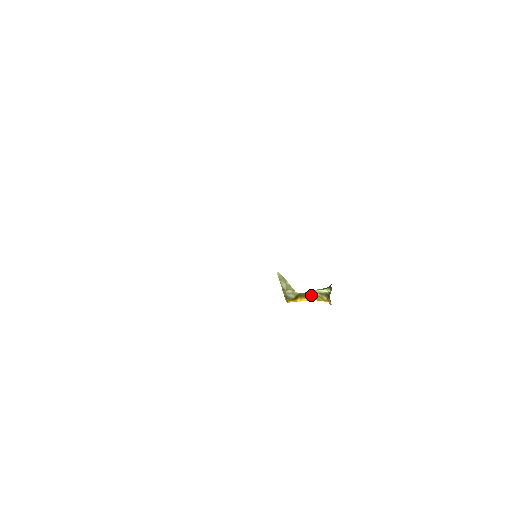
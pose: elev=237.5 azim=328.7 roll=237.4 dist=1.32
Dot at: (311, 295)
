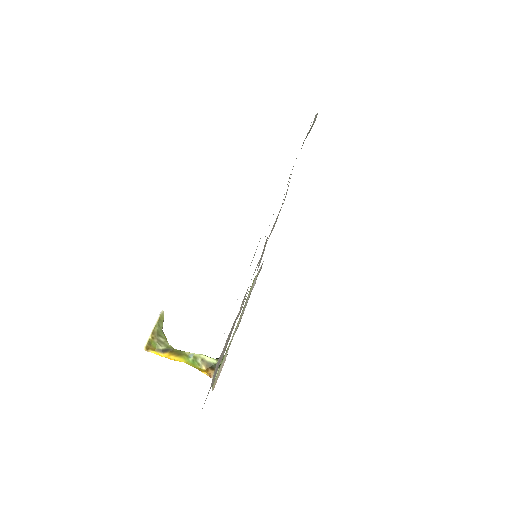
Dot at: (188, 357)
